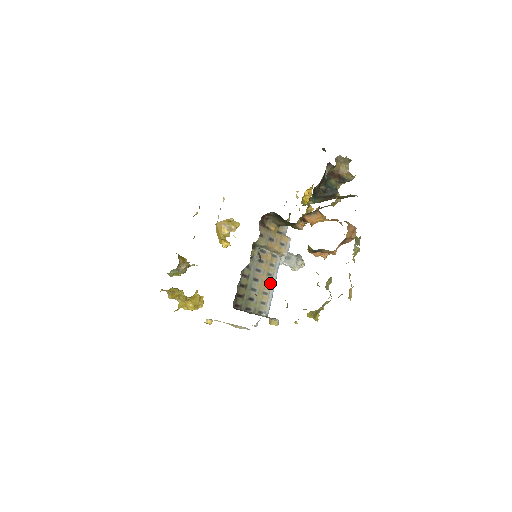
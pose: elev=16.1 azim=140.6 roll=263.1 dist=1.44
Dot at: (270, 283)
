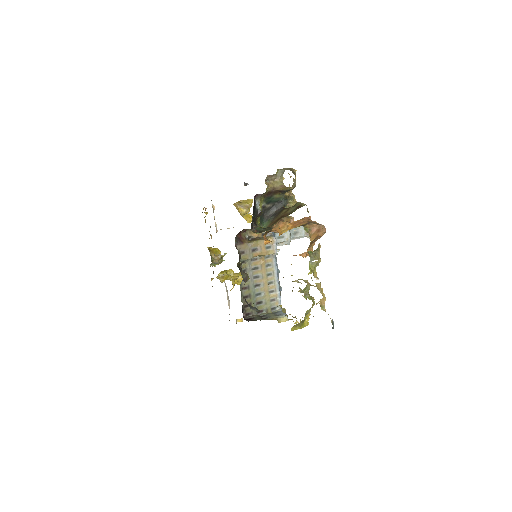
Dot at: (273, 281)
